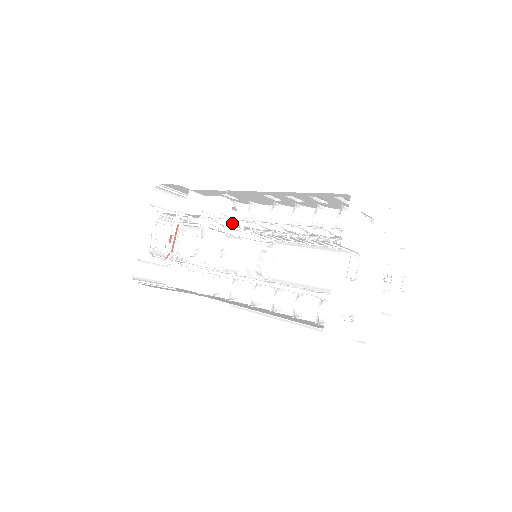
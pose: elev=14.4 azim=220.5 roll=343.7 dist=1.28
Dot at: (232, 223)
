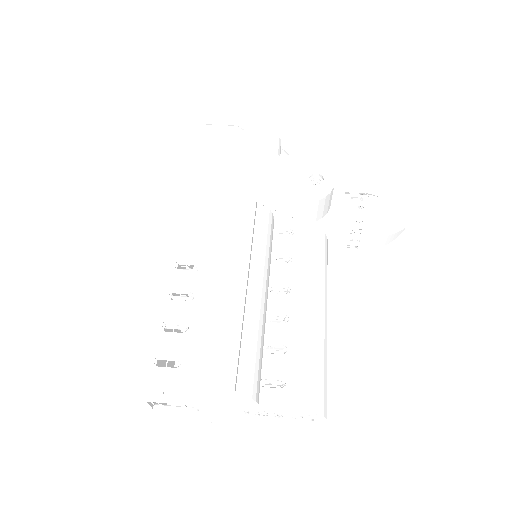
Dot at: occluded
